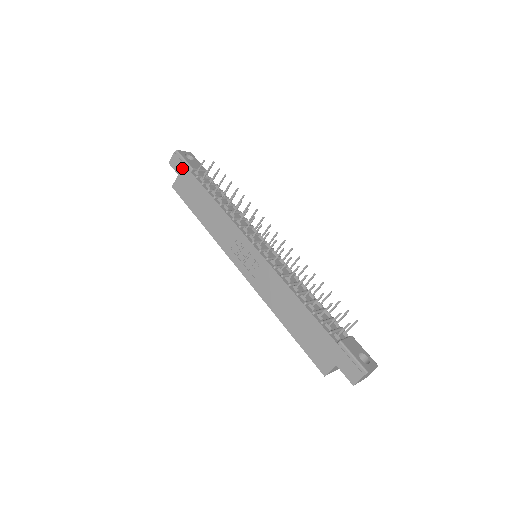
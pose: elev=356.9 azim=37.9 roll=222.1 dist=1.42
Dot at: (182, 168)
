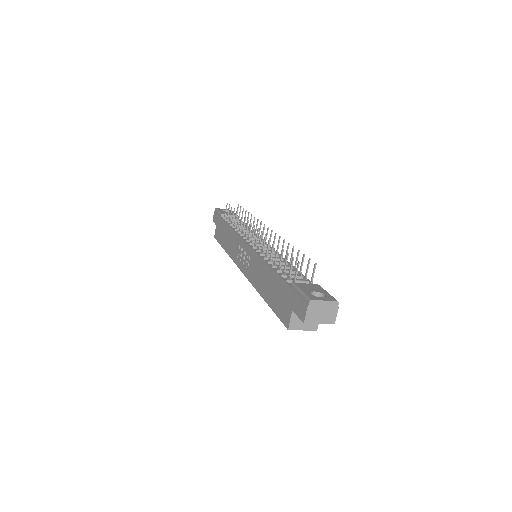
Dot at: (217, 218)
